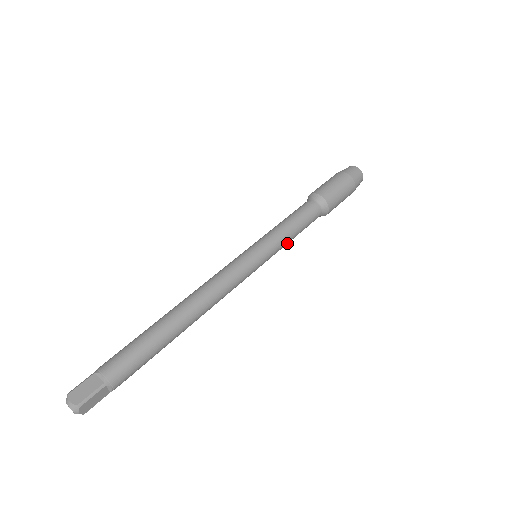
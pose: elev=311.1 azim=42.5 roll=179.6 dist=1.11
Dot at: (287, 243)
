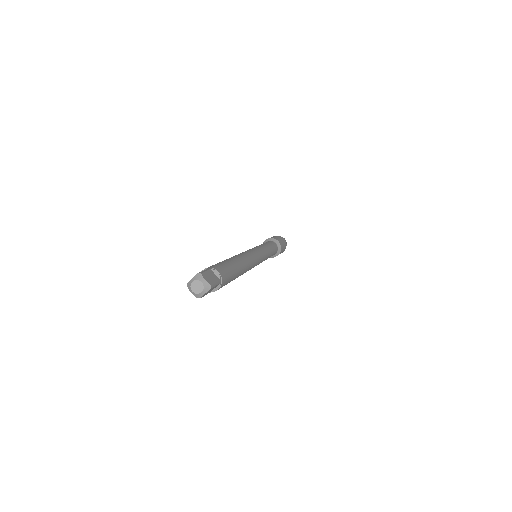
Dot at: occluded
